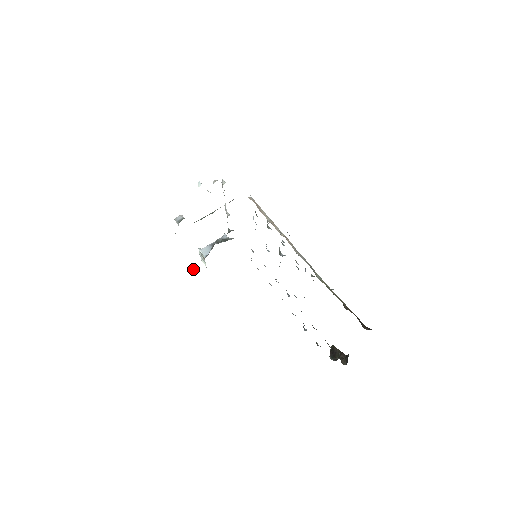
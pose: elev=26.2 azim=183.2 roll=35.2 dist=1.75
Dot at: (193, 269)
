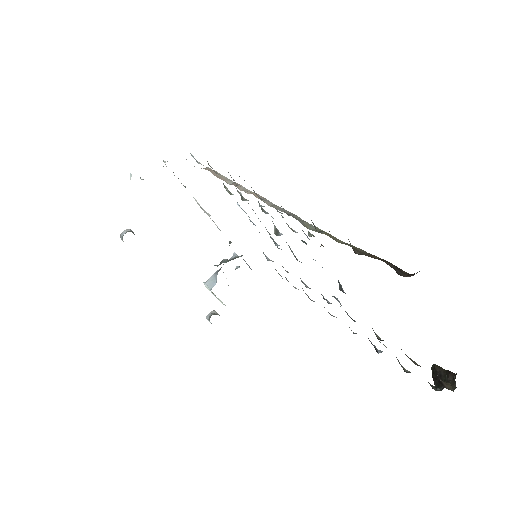
Dot at: (208, 314)
